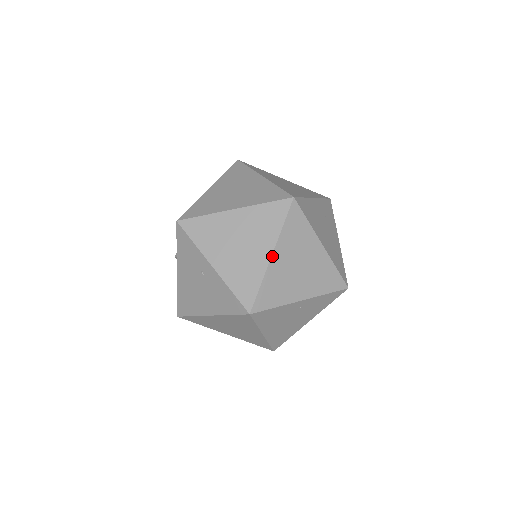
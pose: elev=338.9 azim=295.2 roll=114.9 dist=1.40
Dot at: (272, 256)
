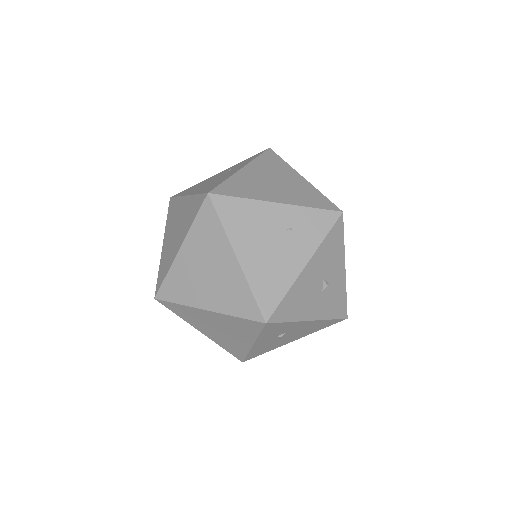
Dot at: (180, 250)
